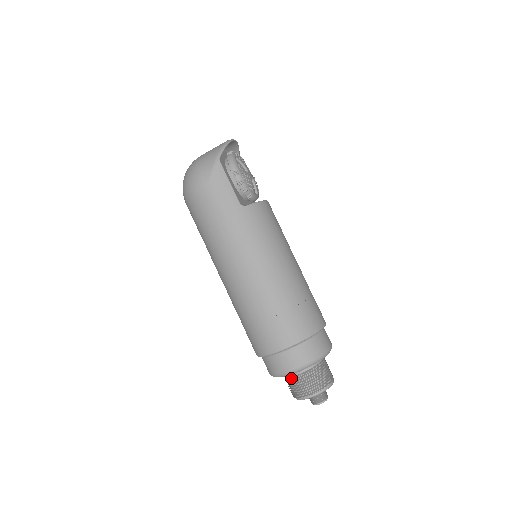
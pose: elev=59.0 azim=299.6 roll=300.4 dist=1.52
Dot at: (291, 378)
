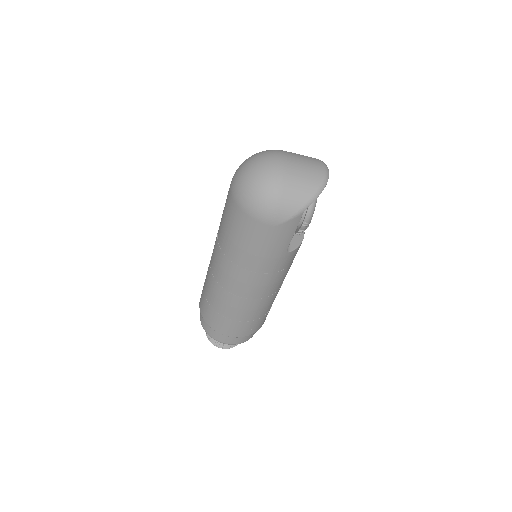
Dot at: occluded
